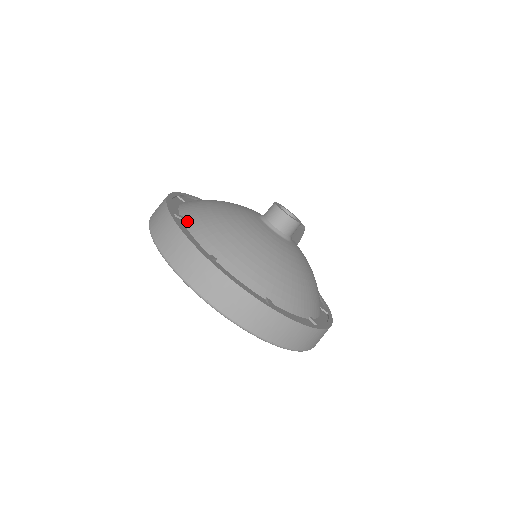
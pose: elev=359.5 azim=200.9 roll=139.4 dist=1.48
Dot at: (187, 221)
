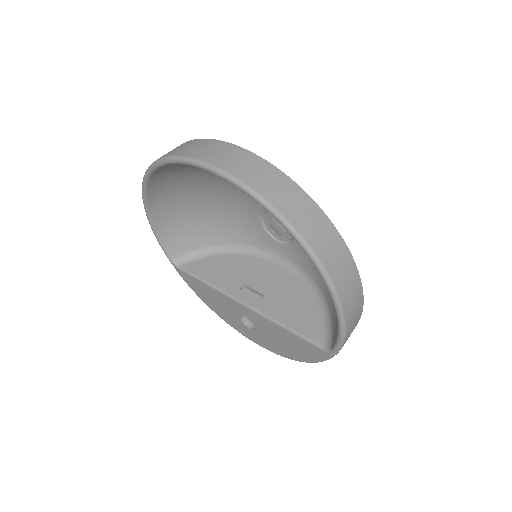
Dot at: occluded
